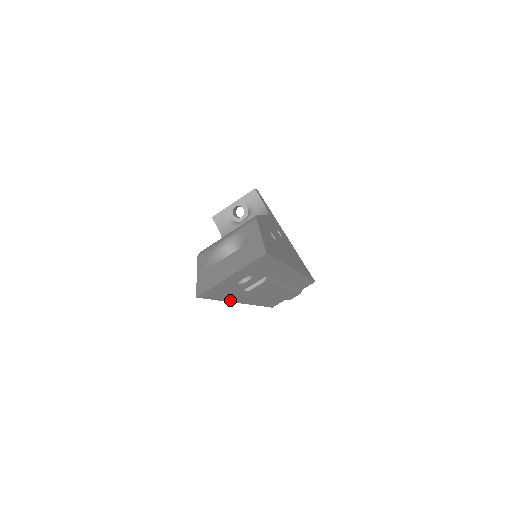
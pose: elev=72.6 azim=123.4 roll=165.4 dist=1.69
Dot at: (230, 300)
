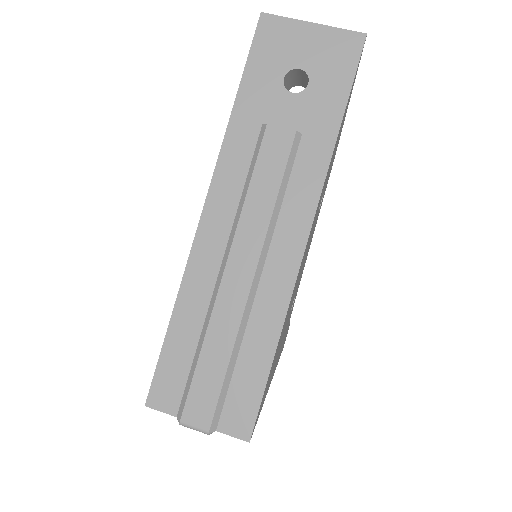
Dot at: (230, 130)
